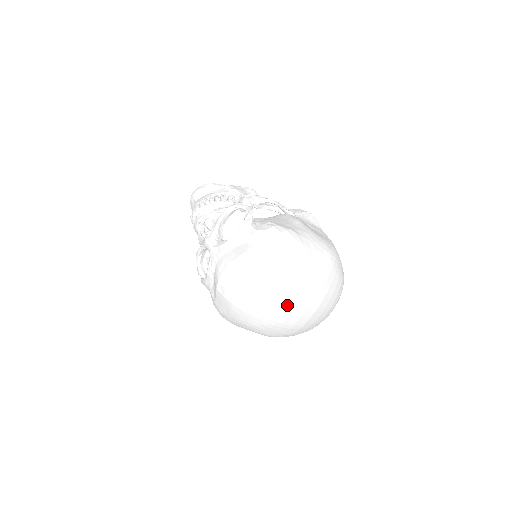
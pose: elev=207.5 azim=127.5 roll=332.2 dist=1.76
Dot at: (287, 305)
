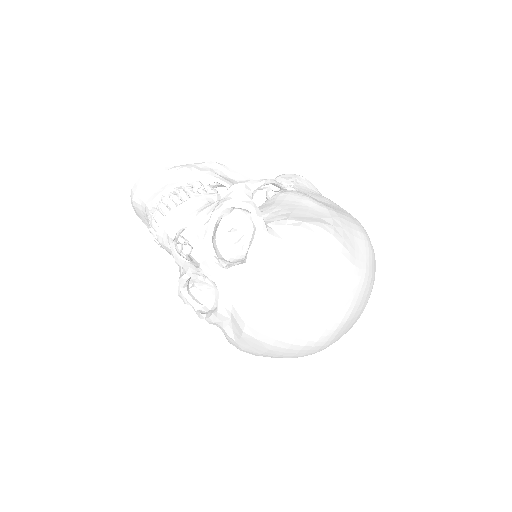
Dot at: (343, 323)
